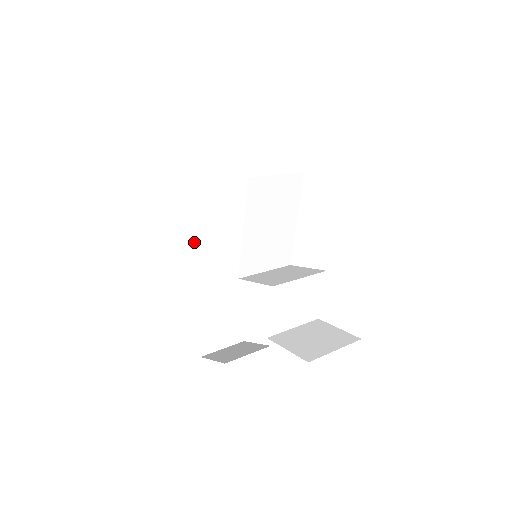
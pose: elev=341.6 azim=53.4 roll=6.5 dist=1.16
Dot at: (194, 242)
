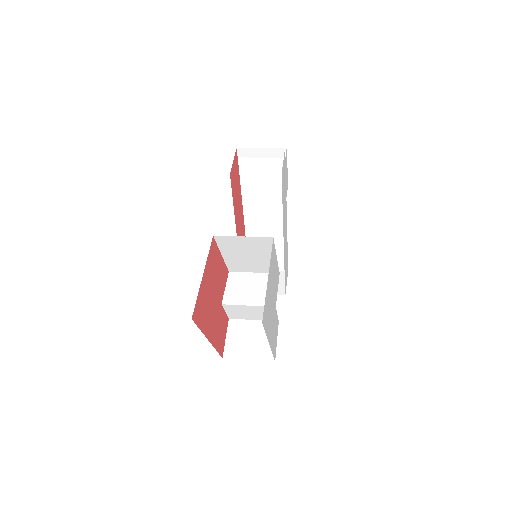
Dot at: (255, 198)
